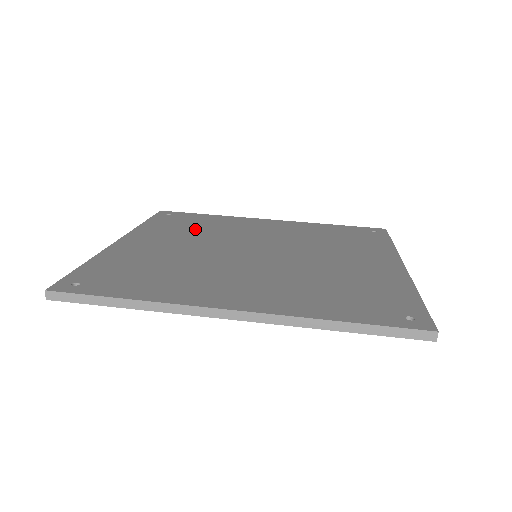
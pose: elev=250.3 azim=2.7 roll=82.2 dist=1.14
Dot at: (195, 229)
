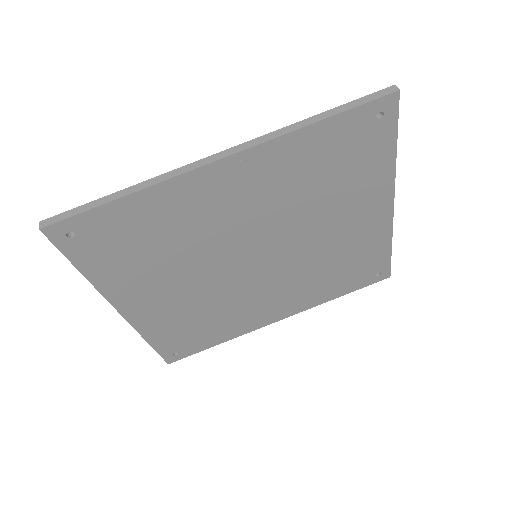
Dot at: occluded
